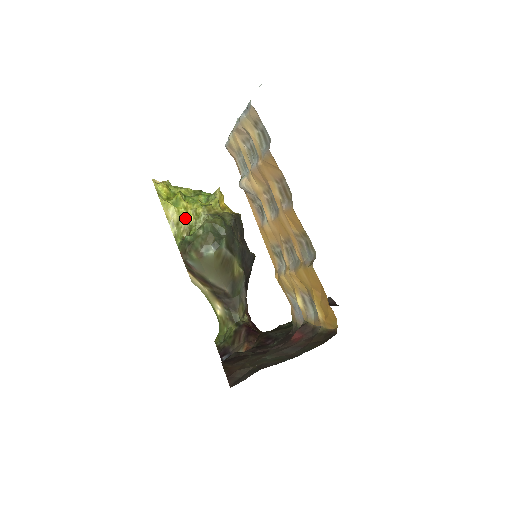
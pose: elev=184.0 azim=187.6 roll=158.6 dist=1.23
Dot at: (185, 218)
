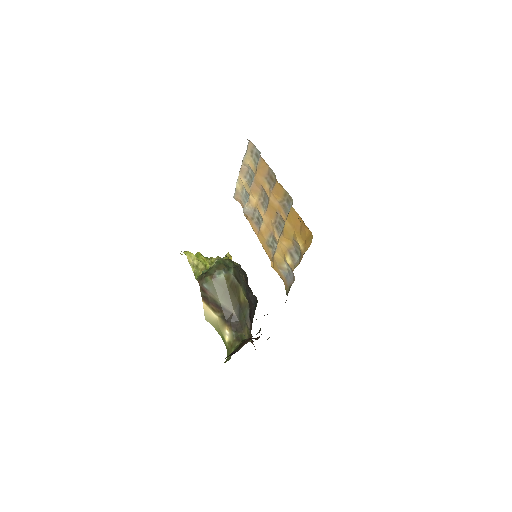
Dot at: (203, 263)
